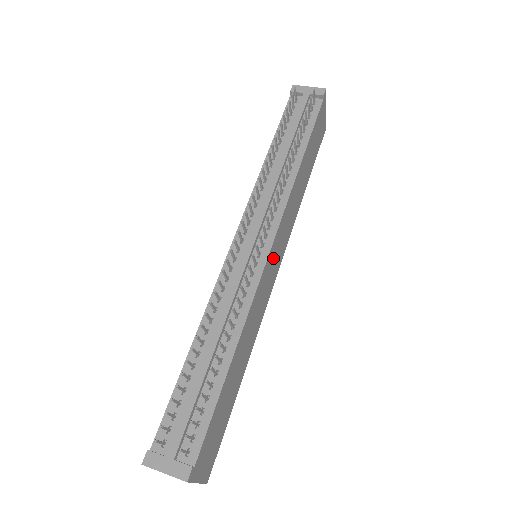
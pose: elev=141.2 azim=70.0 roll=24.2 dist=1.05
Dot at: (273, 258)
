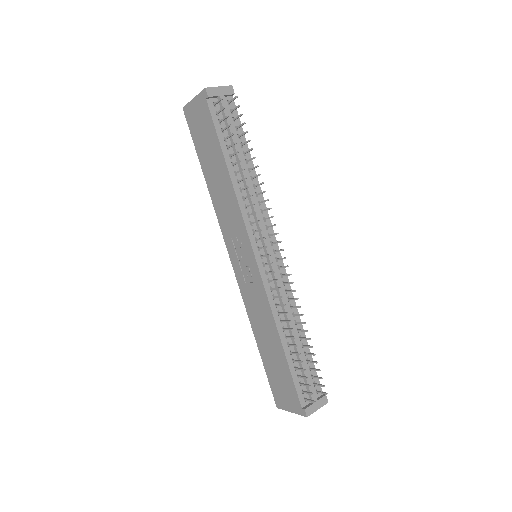
Dot at: occluded
